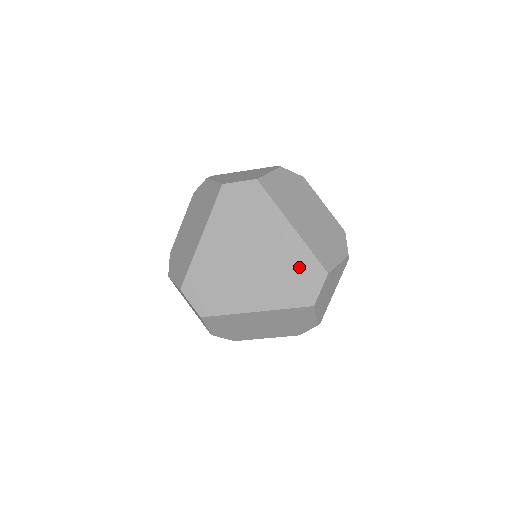
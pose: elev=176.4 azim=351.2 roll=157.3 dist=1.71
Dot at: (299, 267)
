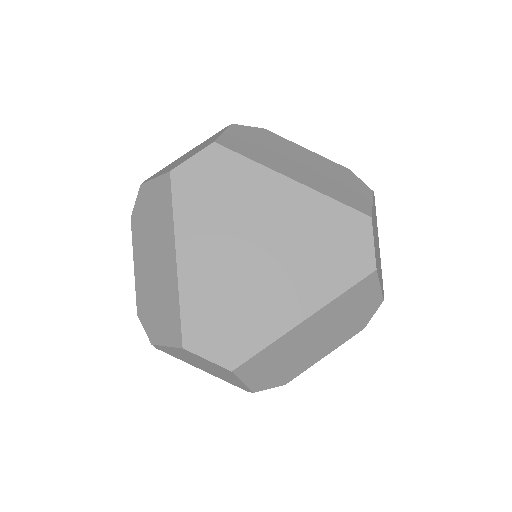
Dot at: (330, 228)
